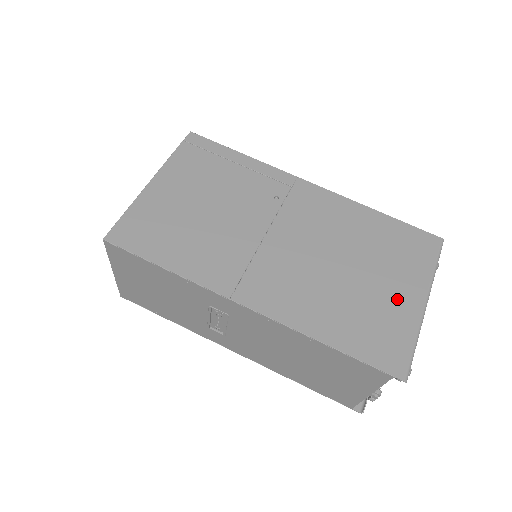
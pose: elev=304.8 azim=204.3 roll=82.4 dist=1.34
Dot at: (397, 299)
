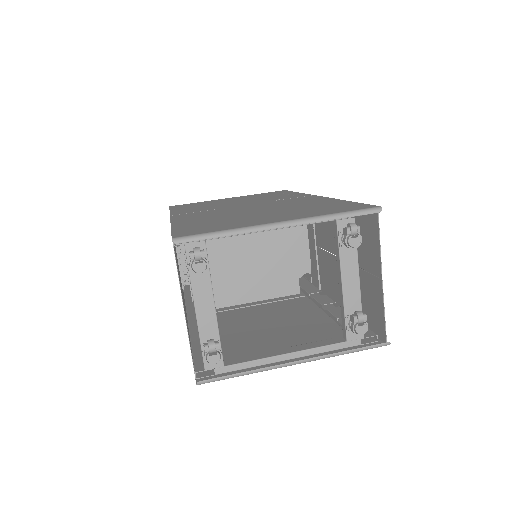
Dot at: (261, 220)
